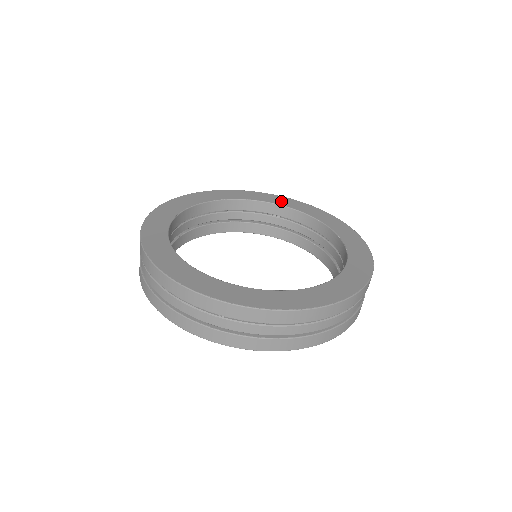
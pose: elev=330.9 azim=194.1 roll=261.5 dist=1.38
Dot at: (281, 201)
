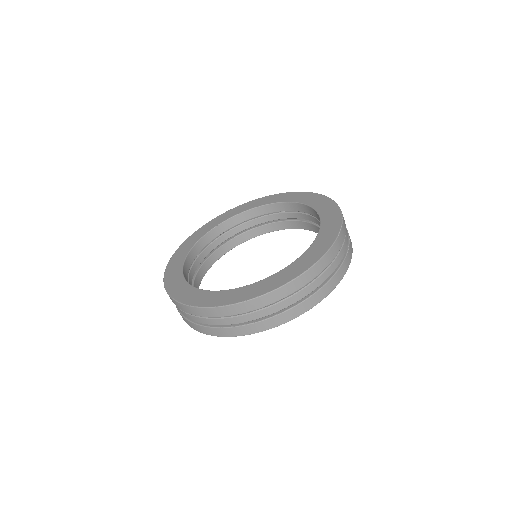
Dot at: (282, 198)
